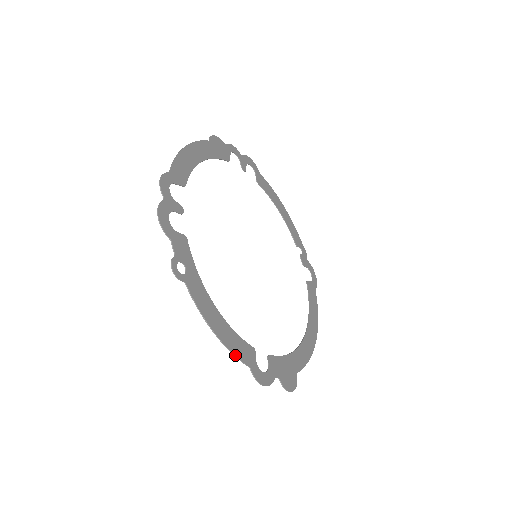
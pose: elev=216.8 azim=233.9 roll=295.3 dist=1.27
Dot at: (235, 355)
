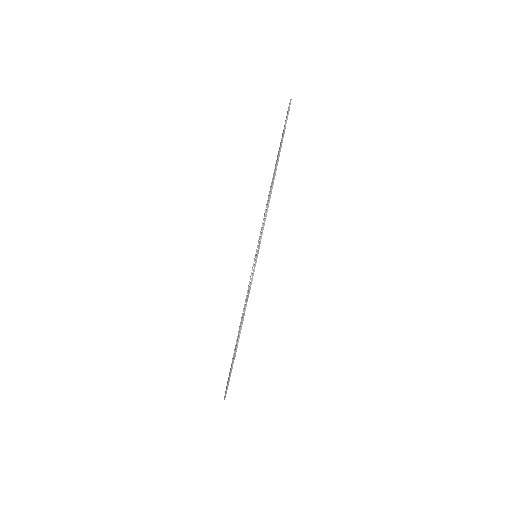
Dot at: occluded
